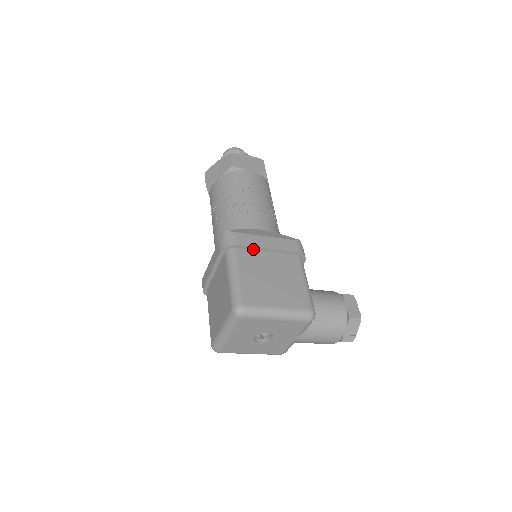
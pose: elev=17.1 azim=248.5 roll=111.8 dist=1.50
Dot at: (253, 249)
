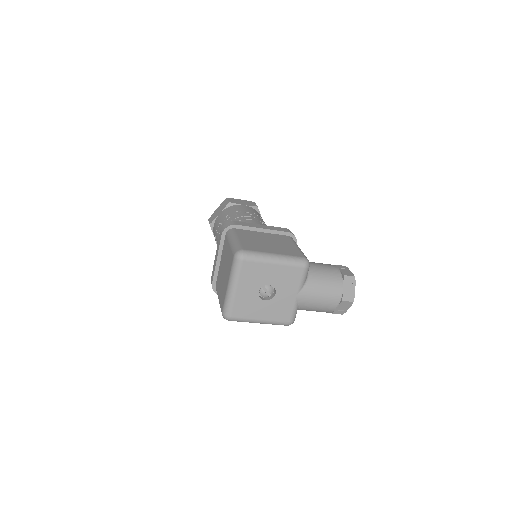
Dot at: (249, 229)
